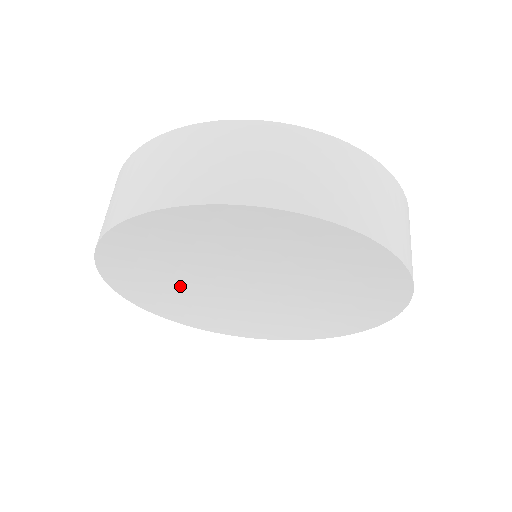
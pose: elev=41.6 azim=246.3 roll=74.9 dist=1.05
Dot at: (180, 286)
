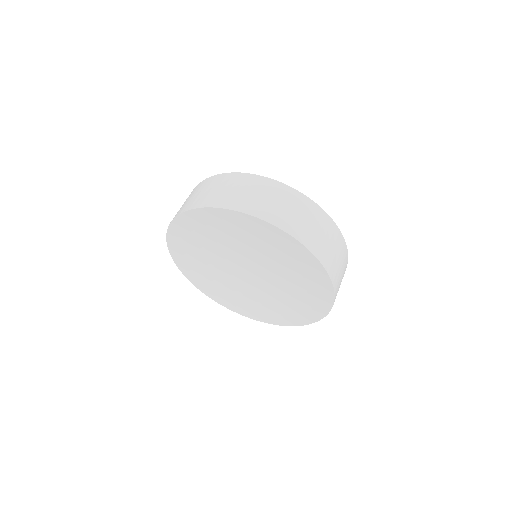
Dot at: (207, 252)
